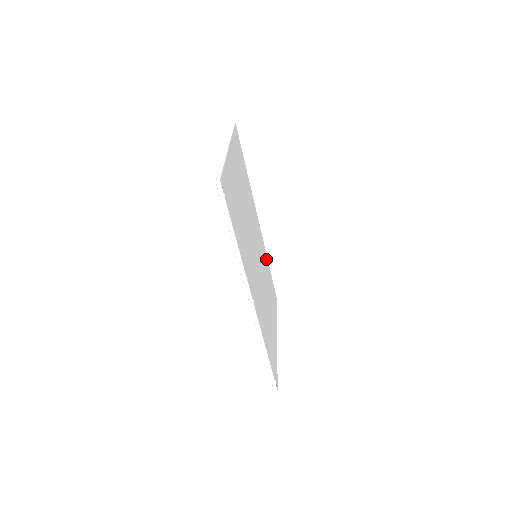
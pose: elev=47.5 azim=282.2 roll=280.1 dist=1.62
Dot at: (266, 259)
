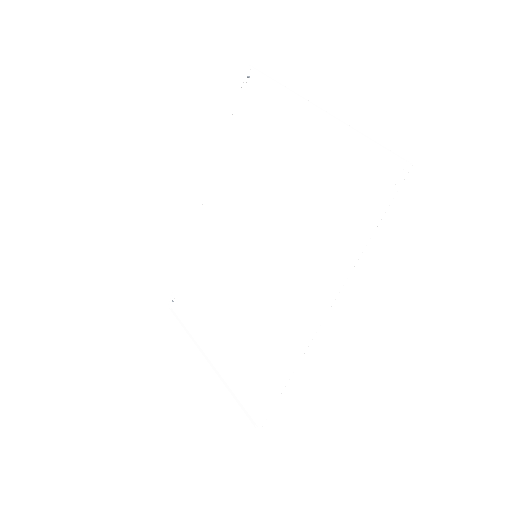
Dot at: (196, 255)
